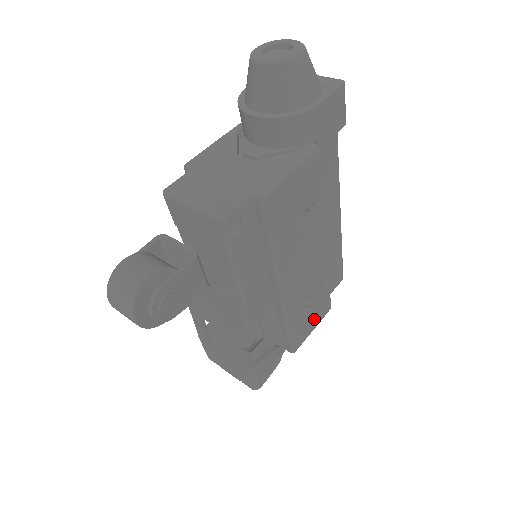
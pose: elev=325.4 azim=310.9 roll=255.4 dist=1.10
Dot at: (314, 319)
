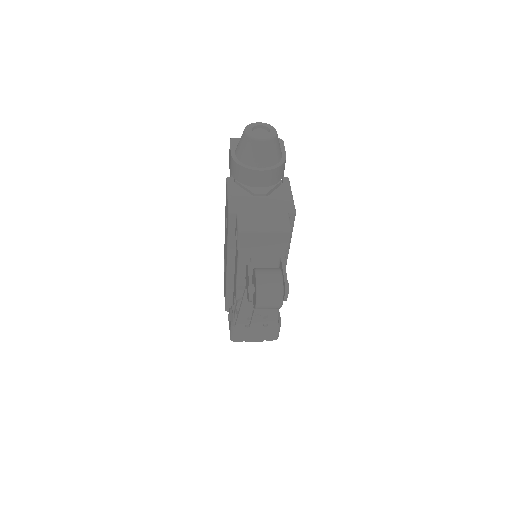
Dot at: occluded
